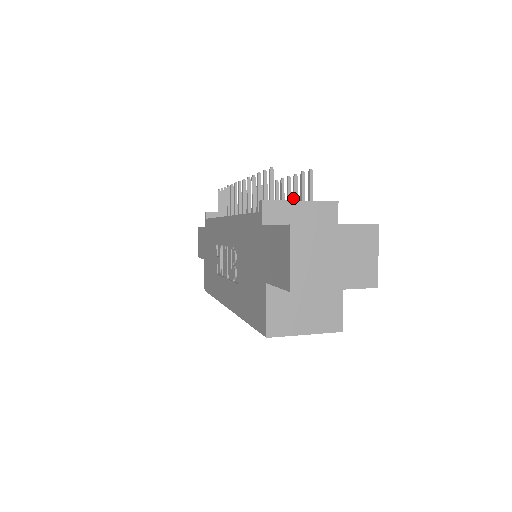
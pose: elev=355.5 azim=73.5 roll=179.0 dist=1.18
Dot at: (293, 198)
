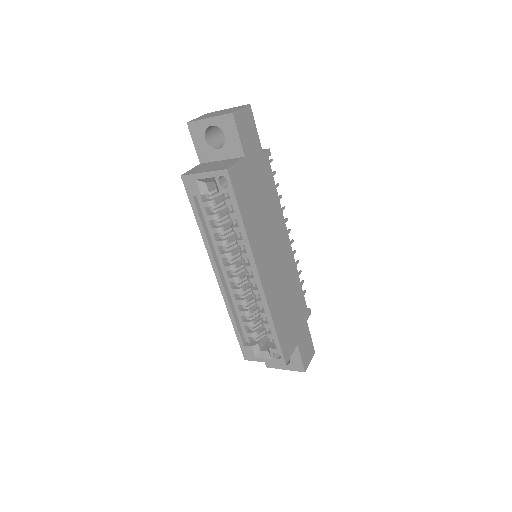
Dot at: occluded
